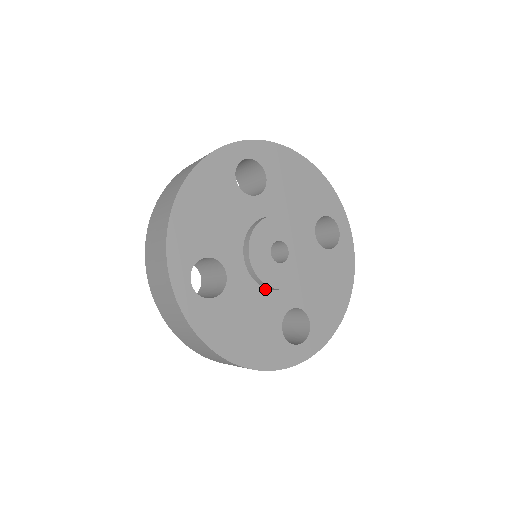
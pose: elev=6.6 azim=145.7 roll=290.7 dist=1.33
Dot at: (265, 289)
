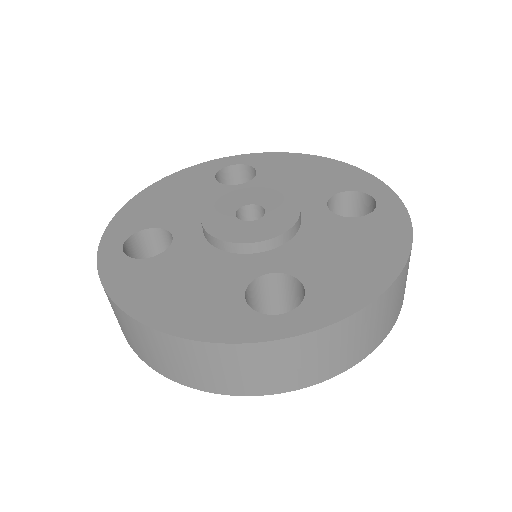
Dot at: (227, 253)
